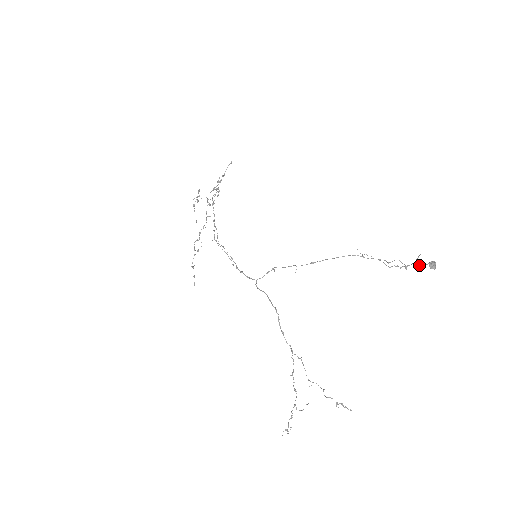
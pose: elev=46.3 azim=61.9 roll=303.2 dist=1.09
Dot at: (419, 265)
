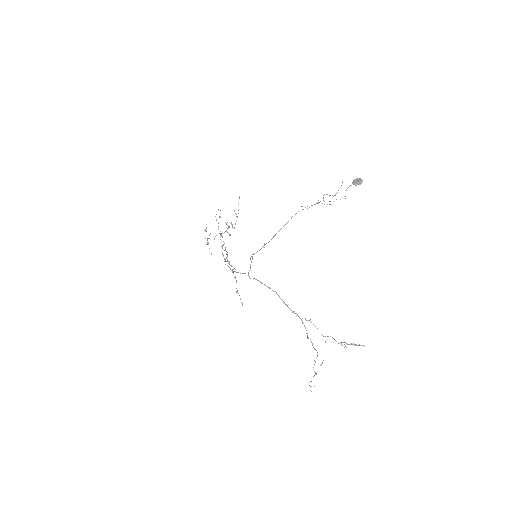
Dot at: (346, 189)
